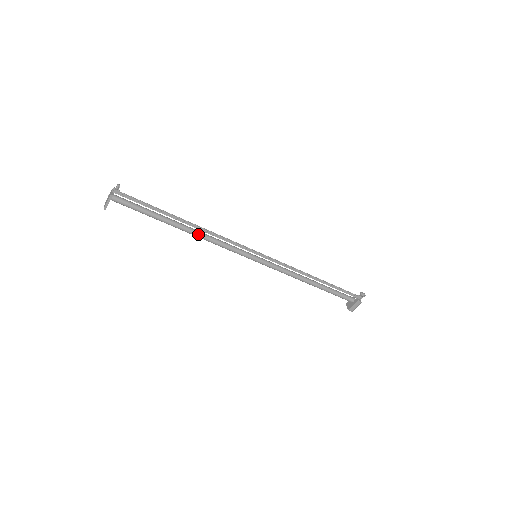
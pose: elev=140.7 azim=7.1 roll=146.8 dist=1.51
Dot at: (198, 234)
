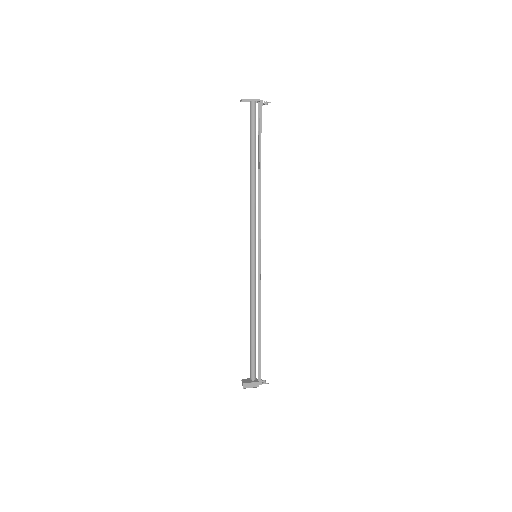
Dot at: (255, 191)
